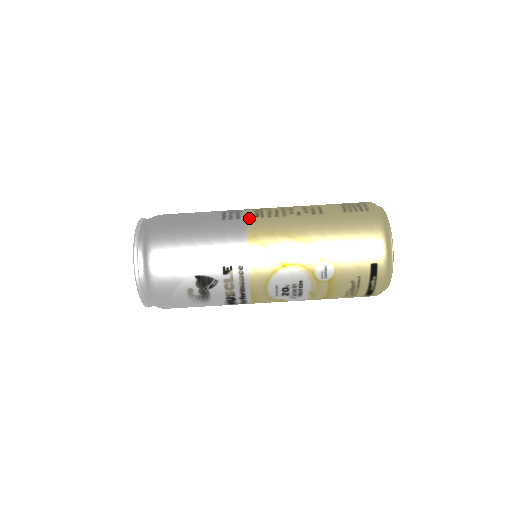
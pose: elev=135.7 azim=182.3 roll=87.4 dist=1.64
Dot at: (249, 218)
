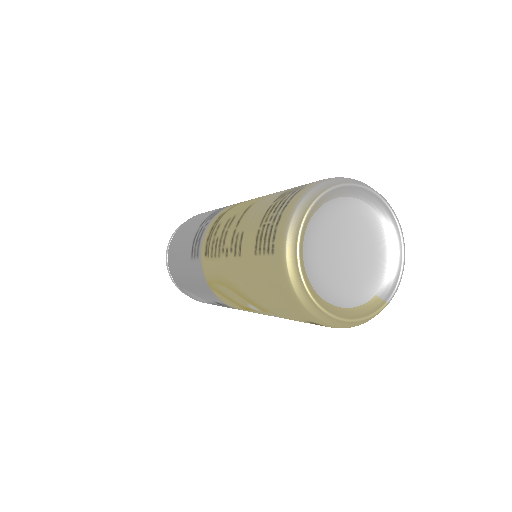
Dot at: (202, 257)
